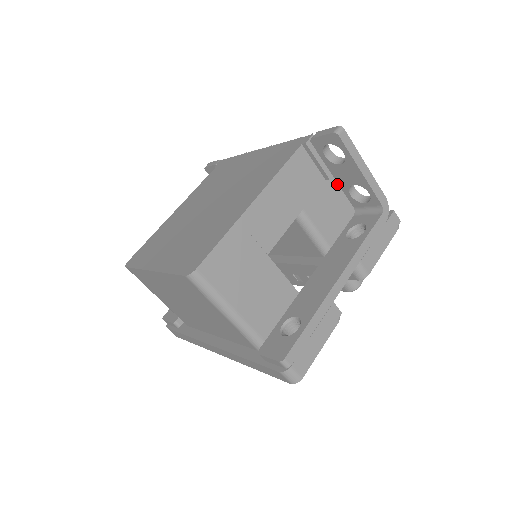
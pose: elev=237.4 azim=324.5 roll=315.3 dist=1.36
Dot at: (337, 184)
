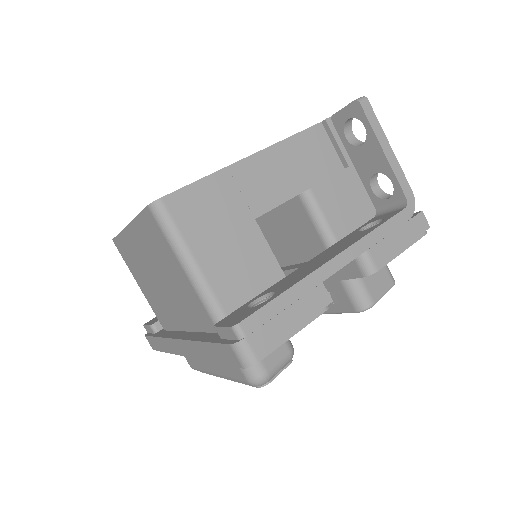
Dot at: (358, 179)
